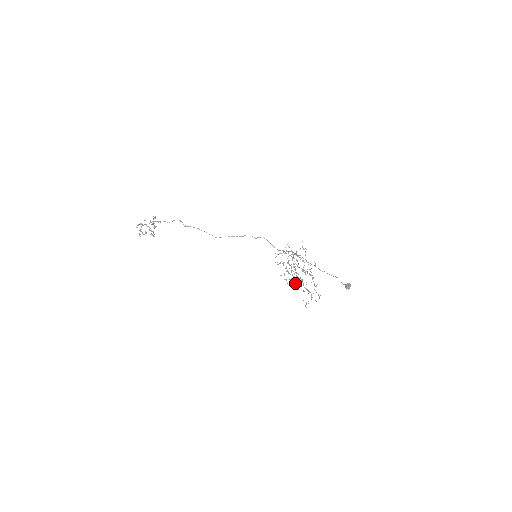
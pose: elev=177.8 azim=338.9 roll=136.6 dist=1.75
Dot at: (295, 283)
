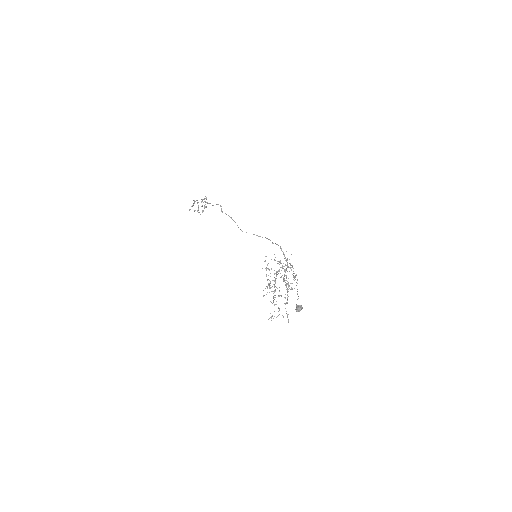
Dot at: (279, 296)
